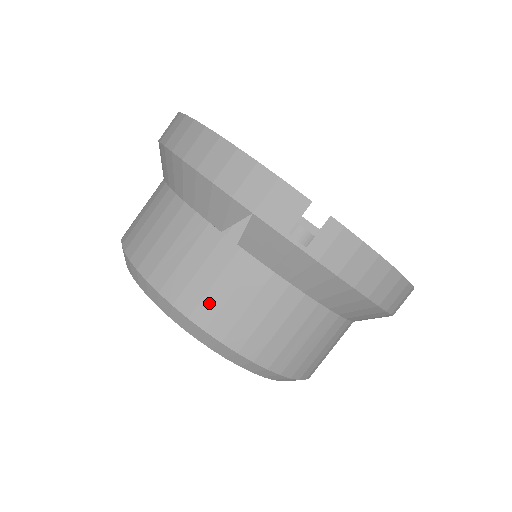
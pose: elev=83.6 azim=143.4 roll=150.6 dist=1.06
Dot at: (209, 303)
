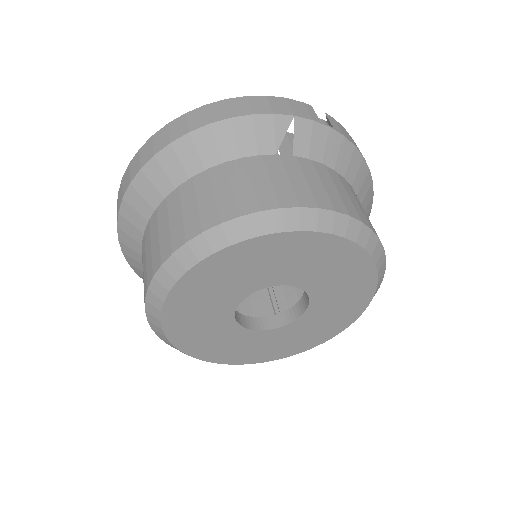
Dot at: (318, 193)
